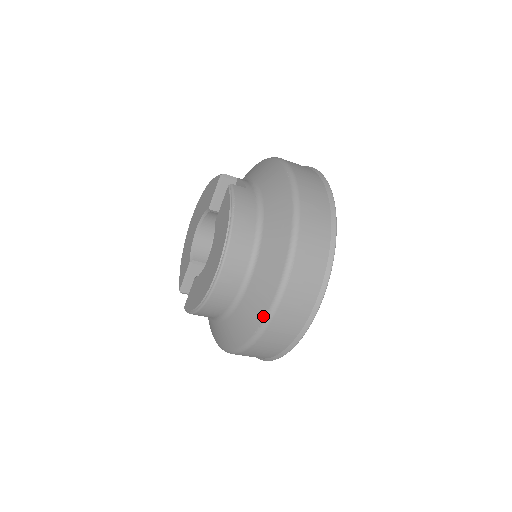
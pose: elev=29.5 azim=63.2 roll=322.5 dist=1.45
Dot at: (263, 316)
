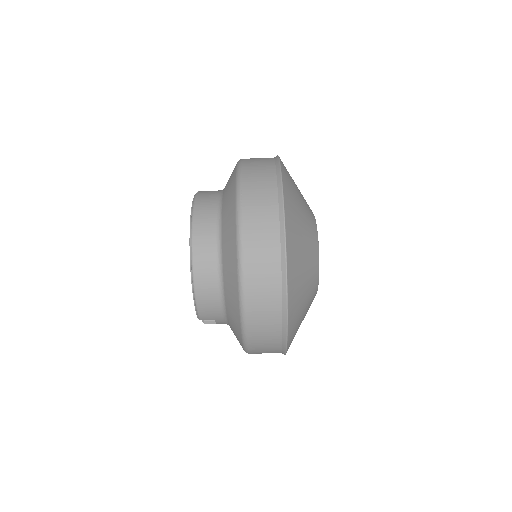
Dot at: (235, 247)
